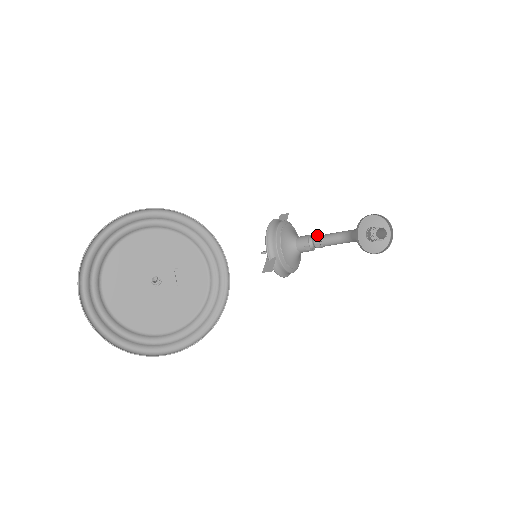
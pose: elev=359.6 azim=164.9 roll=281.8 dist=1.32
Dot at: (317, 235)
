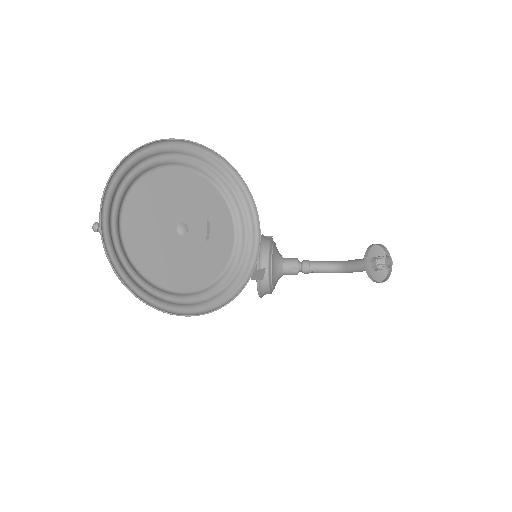
Dot at: occluded
